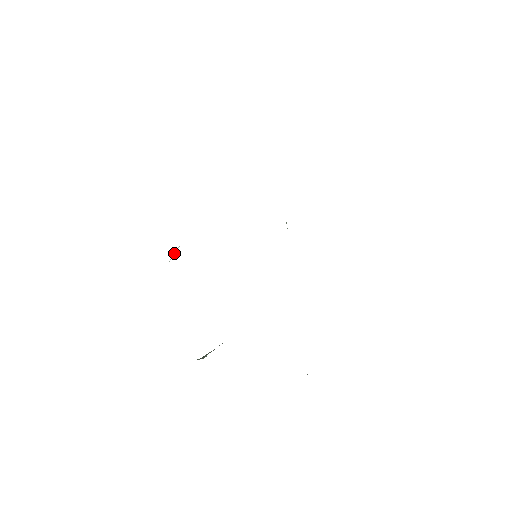
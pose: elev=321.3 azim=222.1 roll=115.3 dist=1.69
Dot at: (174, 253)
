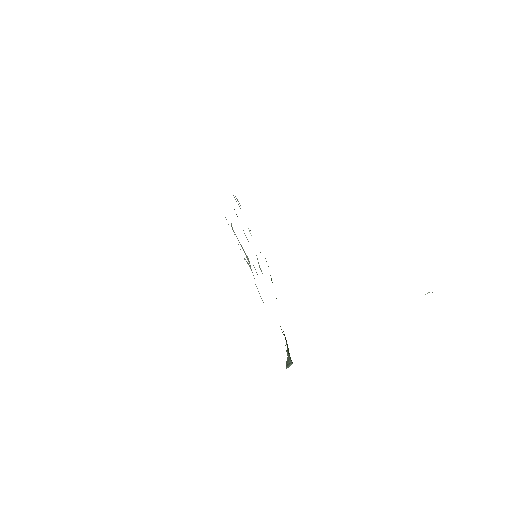
Dot at: (232, 229)
